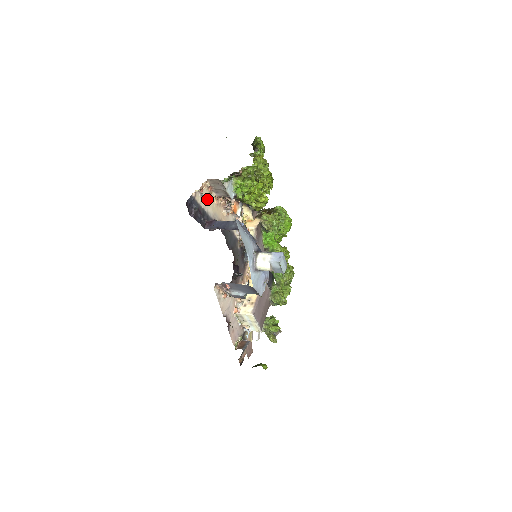
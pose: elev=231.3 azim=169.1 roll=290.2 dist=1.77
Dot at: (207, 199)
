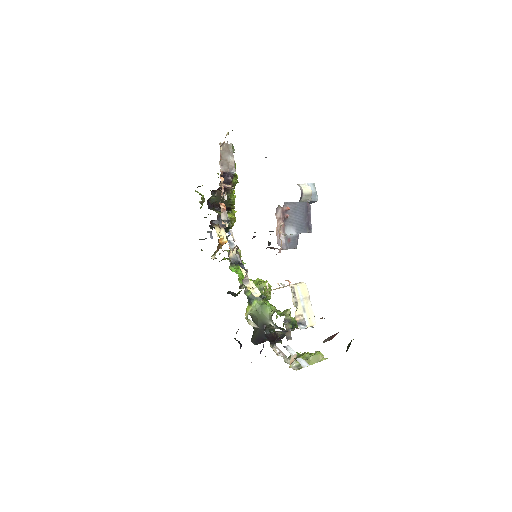
Dot at: occluded
